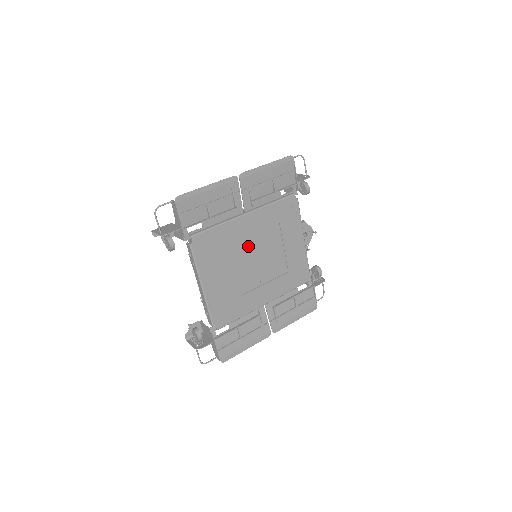
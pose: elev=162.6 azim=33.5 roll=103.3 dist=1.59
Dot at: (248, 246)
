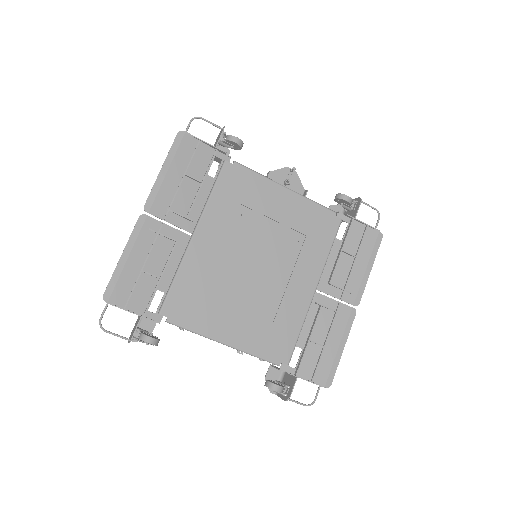
Dot at: (232, 259)
